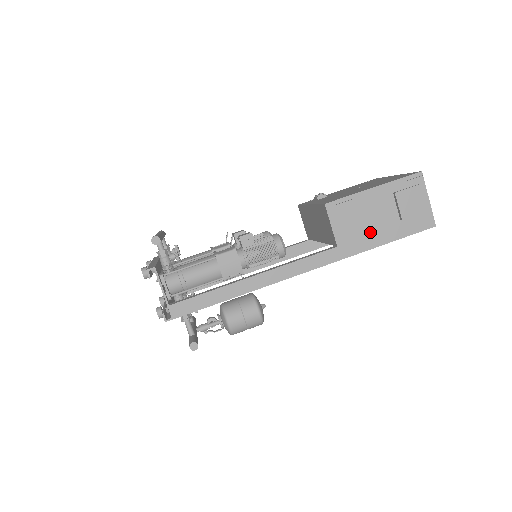
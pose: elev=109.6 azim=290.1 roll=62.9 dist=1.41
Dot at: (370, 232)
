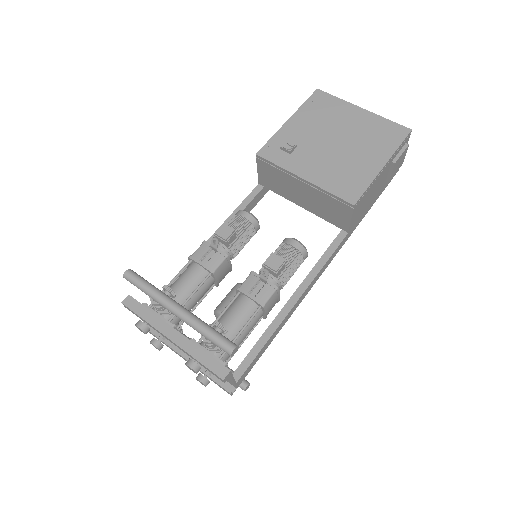
Dot at: (368, 205)
